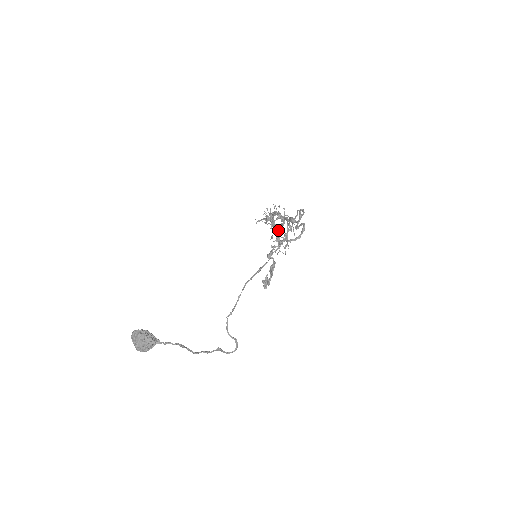
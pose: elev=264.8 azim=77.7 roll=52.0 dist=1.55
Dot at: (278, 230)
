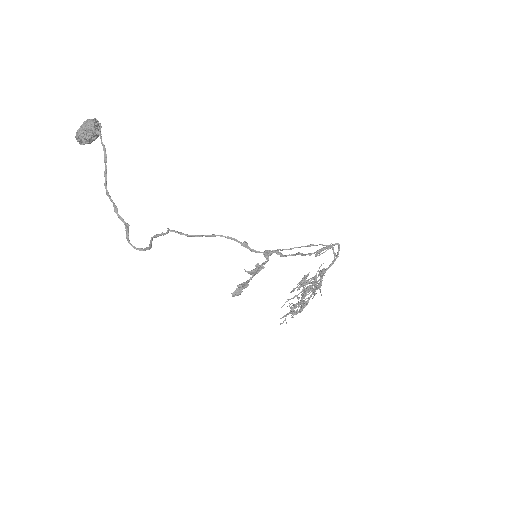
Dot at: (303, 307)
